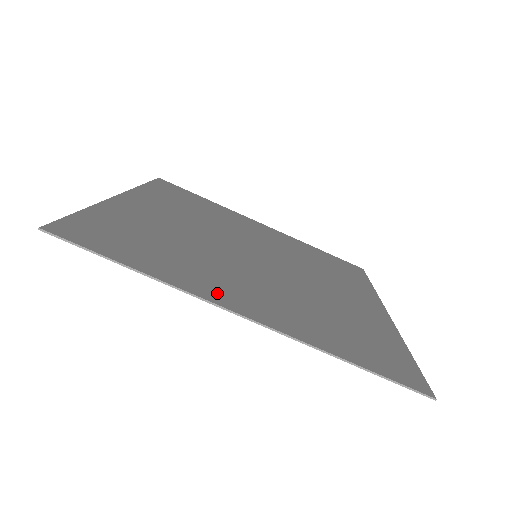
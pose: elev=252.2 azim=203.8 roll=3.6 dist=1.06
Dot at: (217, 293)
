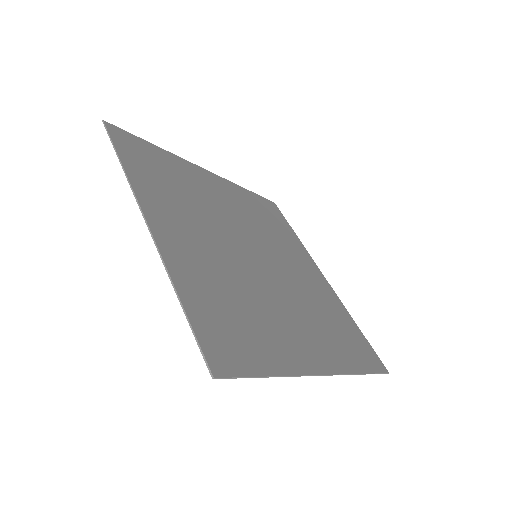
Dot at: (303, 357)
